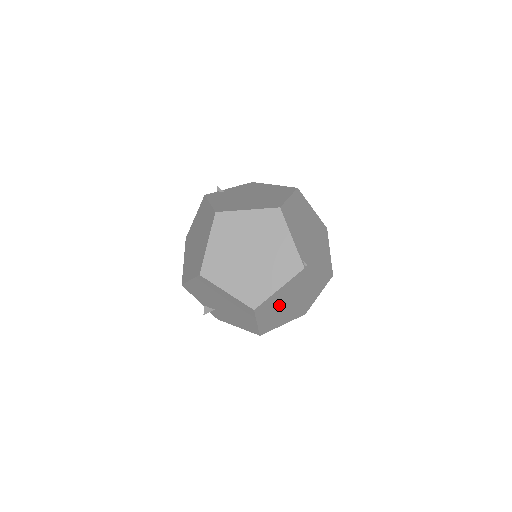
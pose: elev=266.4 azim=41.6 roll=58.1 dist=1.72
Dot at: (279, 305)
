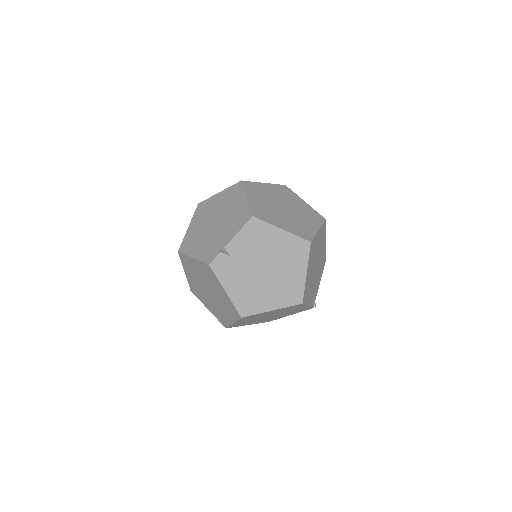
Dot at: occluded
